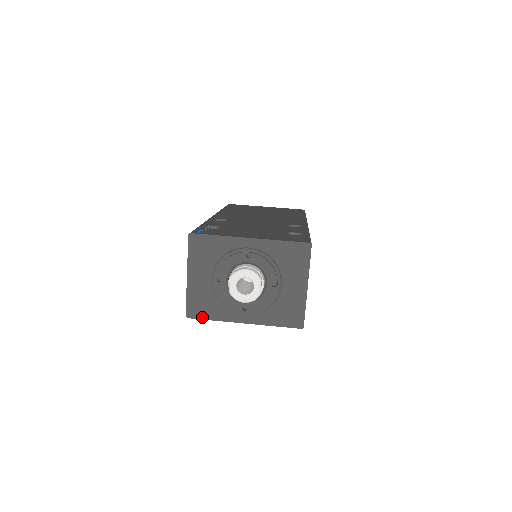
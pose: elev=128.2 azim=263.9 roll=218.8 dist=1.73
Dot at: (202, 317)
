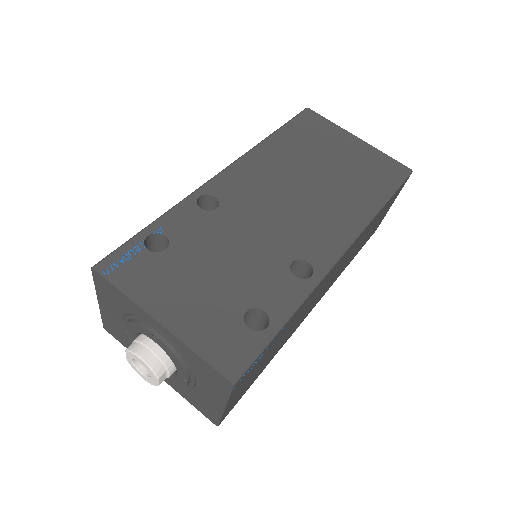
Dot at: (118, 340)
